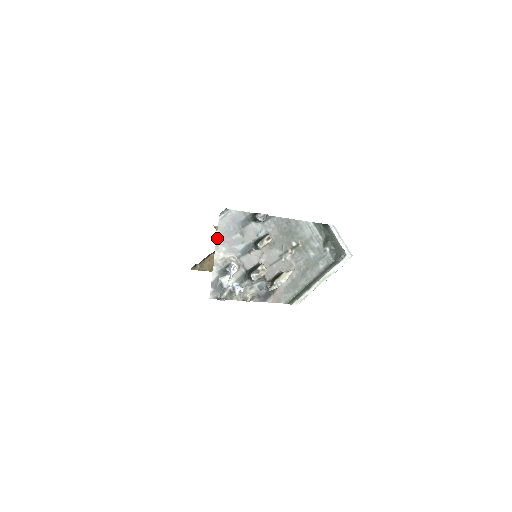
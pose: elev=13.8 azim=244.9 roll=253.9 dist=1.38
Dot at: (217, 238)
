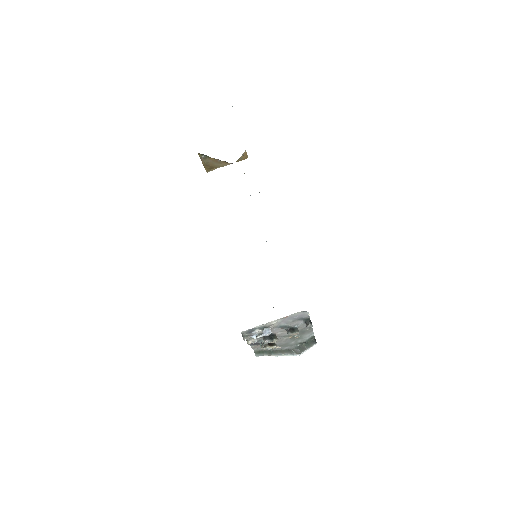
Dot at: (285, 317)
